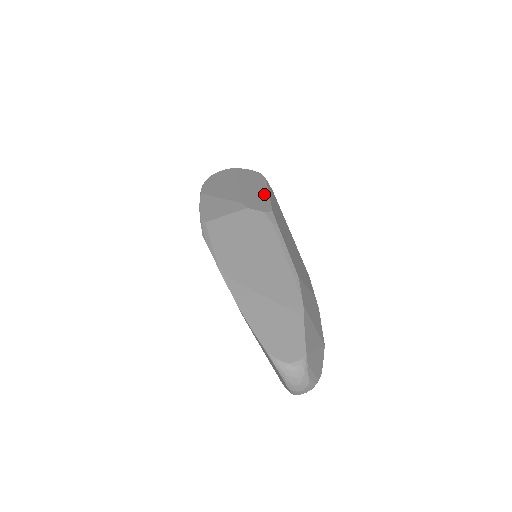
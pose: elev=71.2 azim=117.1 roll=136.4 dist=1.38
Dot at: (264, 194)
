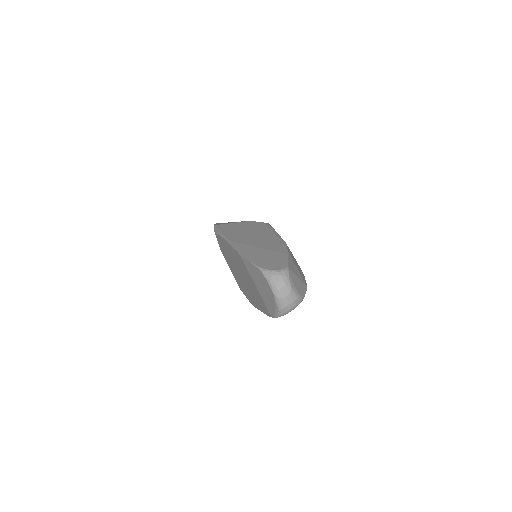
Dot at: occluded
